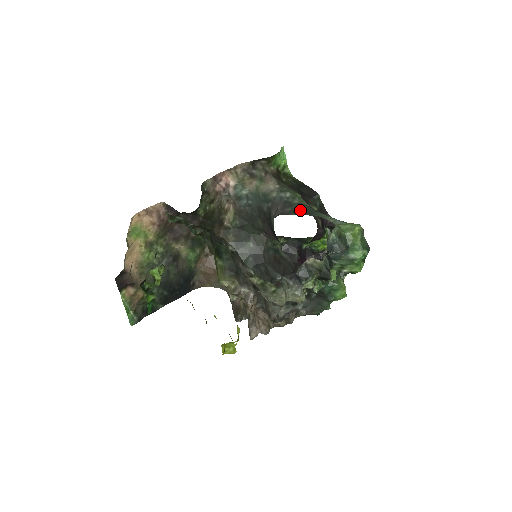
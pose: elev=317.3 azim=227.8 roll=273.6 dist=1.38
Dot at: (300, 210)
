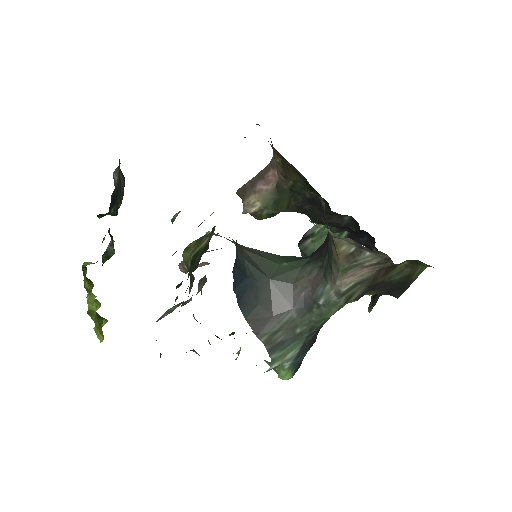
Dot at: (288, 332)
